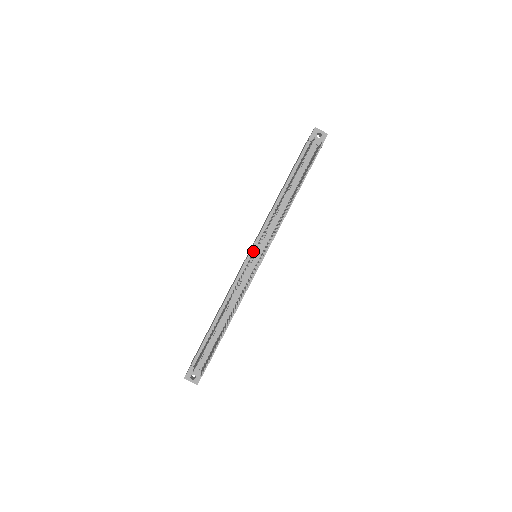
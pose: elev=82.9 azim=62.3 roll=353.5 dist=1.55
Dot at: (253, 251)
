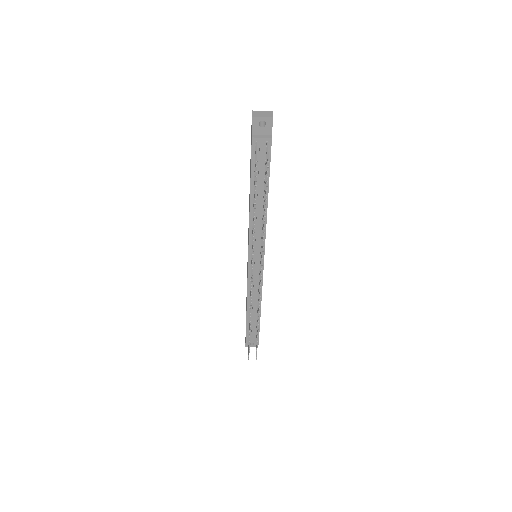
Dot at: occluded
